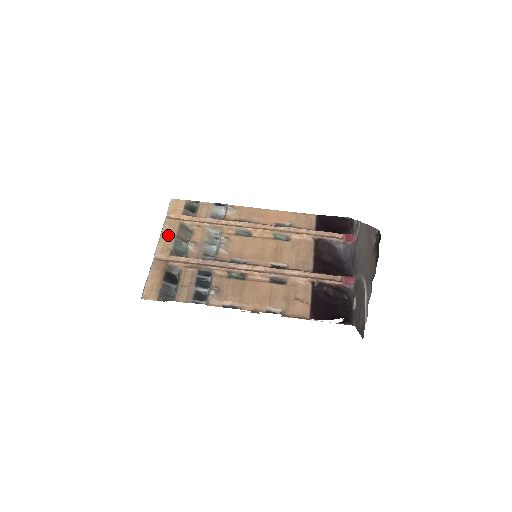
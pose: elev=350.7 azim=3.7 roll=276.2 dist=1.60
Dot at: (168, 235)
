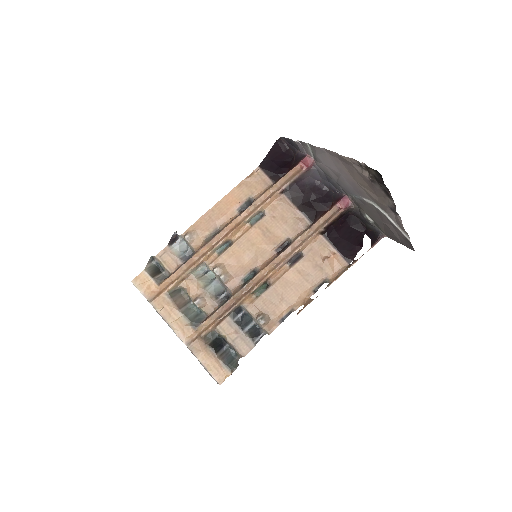
Dot at: (171, 315)
